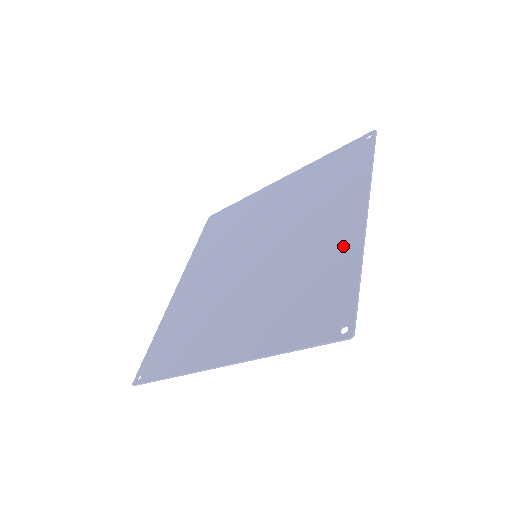
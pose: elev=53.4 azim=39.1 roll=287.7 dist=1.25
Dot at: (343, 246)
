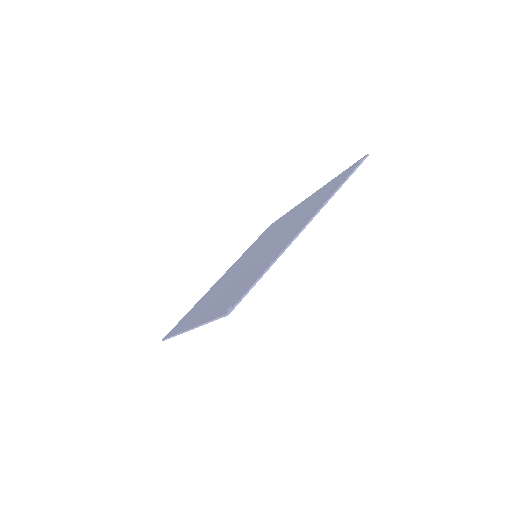
Dot at: (278, 250)
